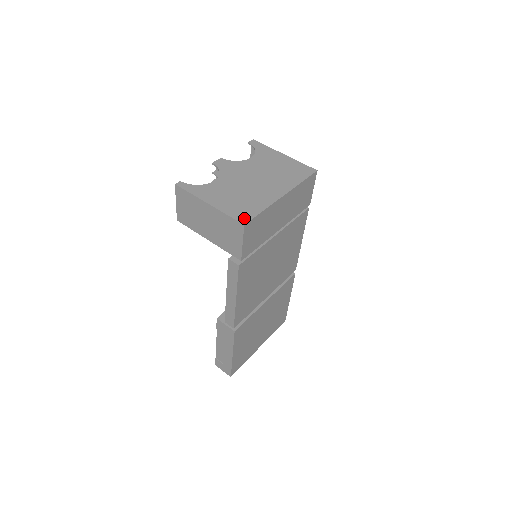
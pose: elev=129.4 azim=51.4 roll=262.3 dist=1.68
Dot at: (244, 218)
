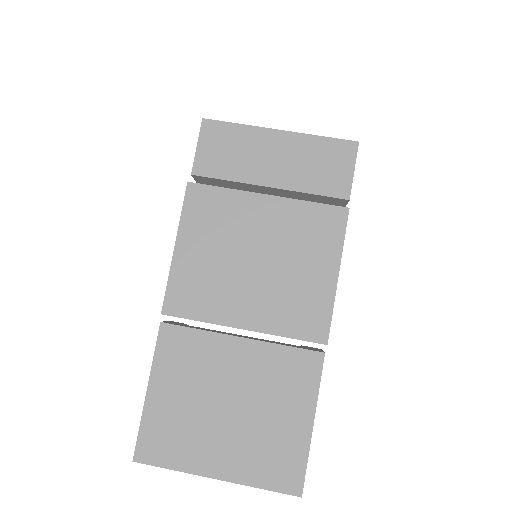
Dot at: occluded
